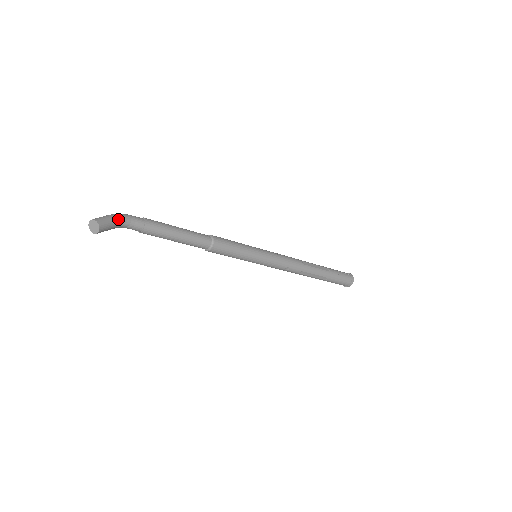
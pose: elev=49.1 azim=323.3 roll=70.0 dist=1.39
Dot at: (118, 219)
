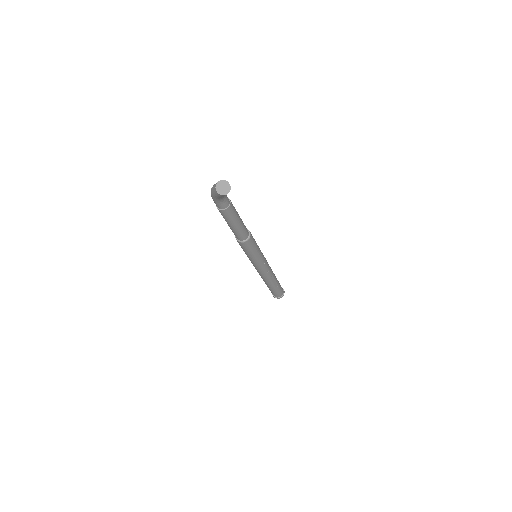
Dot at: occluded
